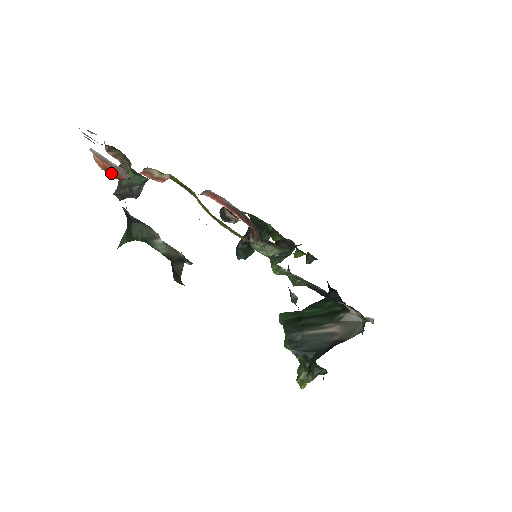
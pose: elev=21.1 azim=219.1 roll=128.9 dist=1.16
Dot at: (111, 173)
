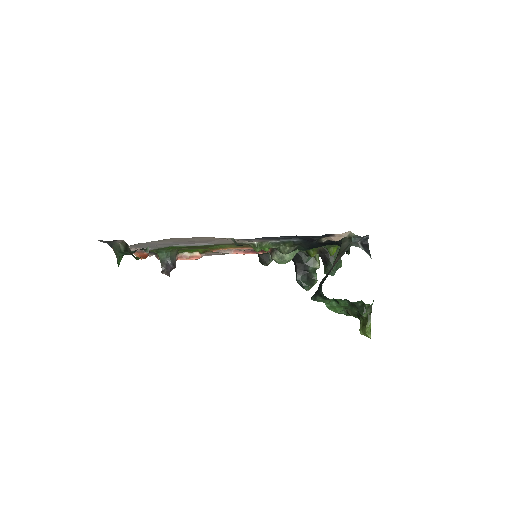
Dot at: (143, 257)
